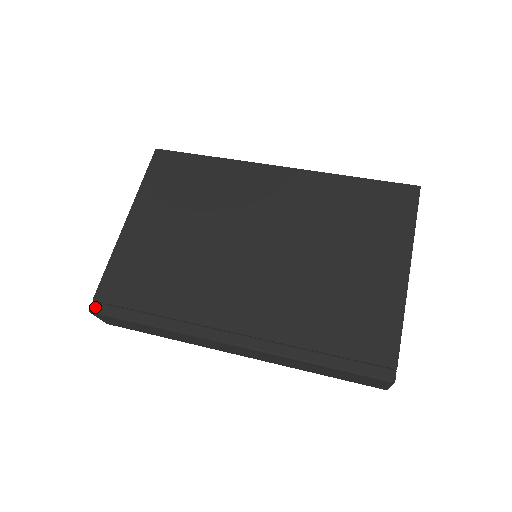
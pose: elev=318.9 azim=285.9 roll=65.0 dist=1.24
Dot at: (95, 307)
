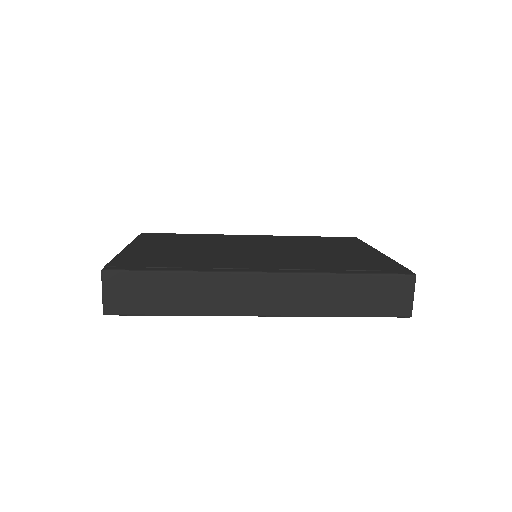
Dot at: (109, 268)
